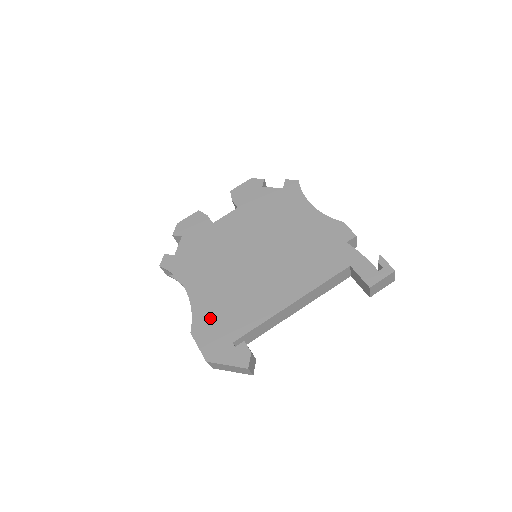
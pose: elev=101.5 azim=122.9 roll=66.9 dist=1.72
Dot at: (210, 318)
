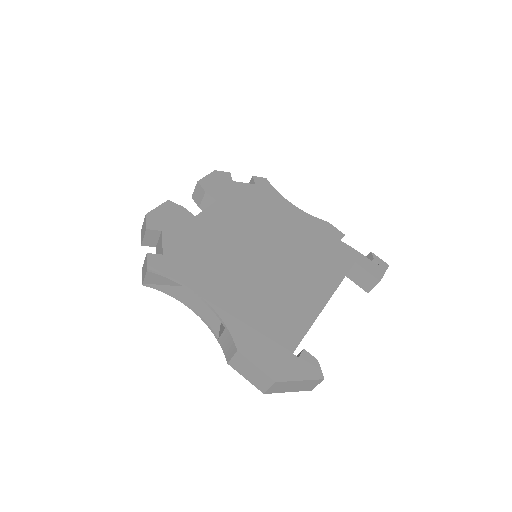
Dot at: (252, 329)
